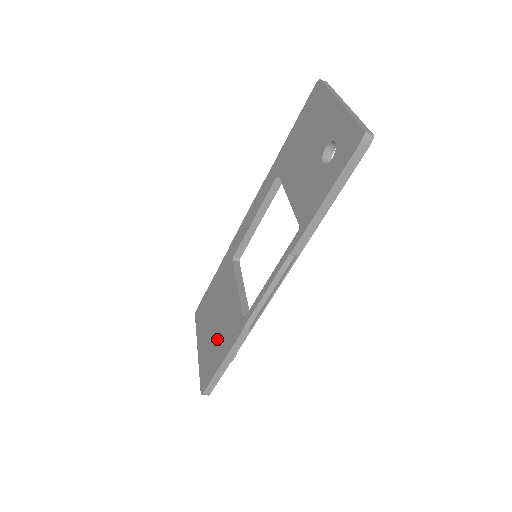
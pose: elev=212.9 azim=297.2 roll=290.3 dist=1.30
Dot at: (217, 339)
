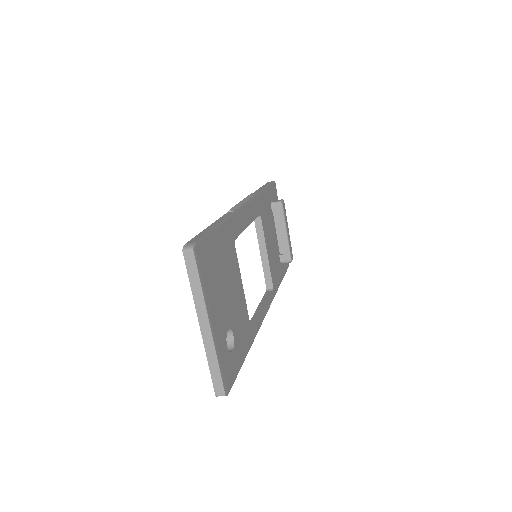
Dot at: occluded
